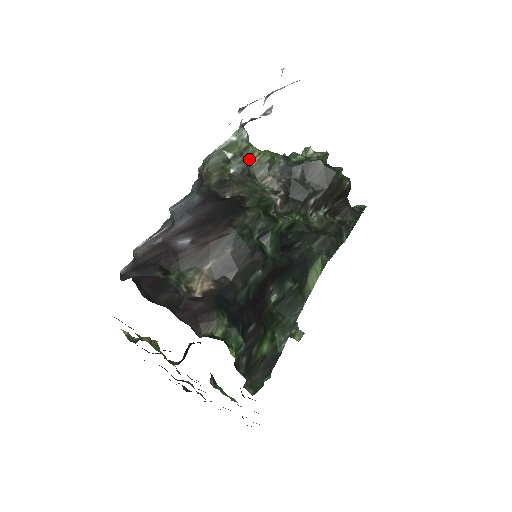
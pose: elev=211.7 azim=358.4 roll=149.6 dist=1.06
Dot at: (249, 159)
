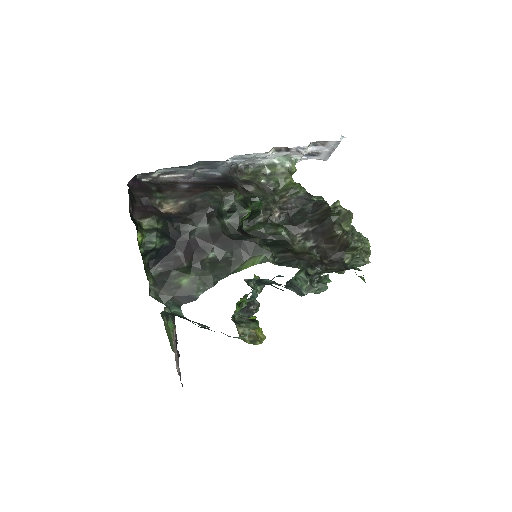
Dot at: (281, 181)
